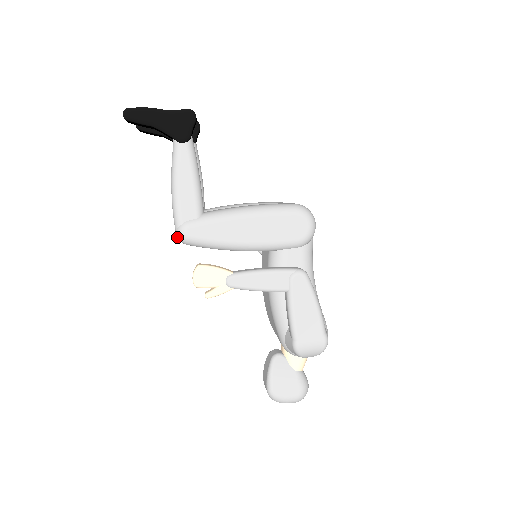
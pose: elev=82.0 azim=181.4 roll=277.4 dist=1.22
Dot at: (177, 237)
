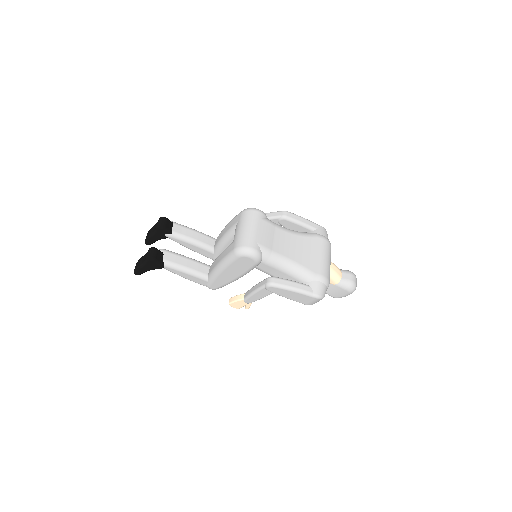
Dot at: occluded
